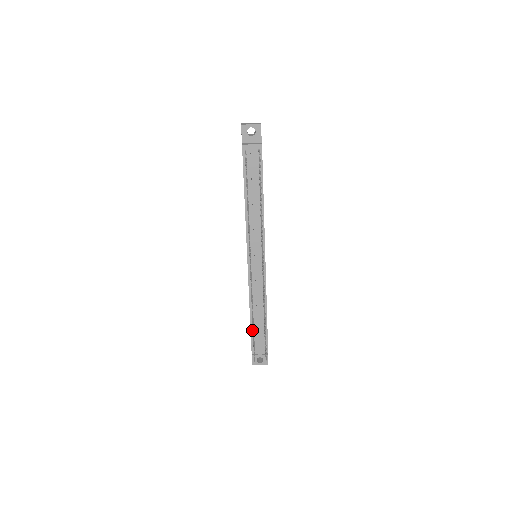
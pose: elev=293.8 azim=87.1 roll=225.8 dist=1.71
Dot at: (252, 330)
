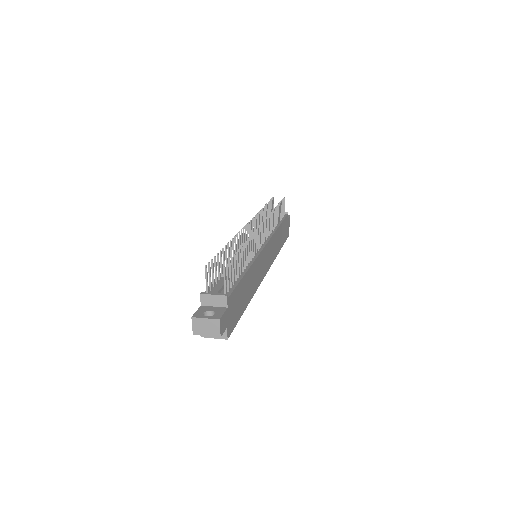
Dot at: (218, 279)
